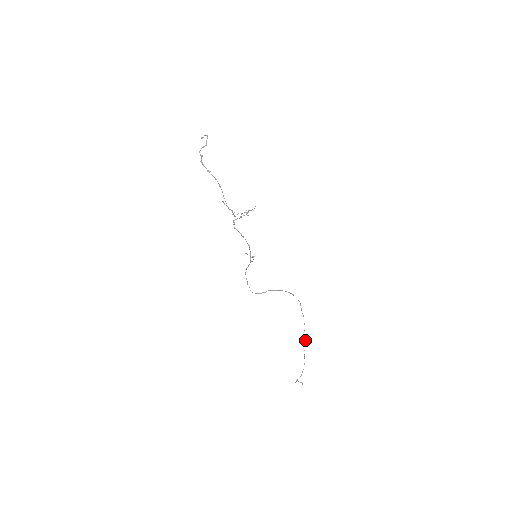
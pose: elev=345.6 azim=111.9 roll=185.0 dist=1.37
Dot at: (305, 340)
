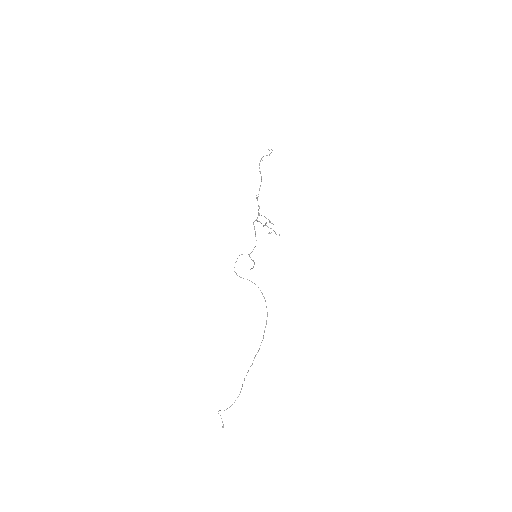
Dot at: (252, 364)
